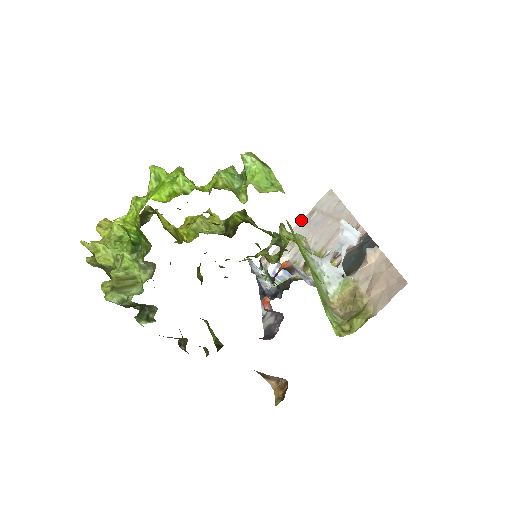
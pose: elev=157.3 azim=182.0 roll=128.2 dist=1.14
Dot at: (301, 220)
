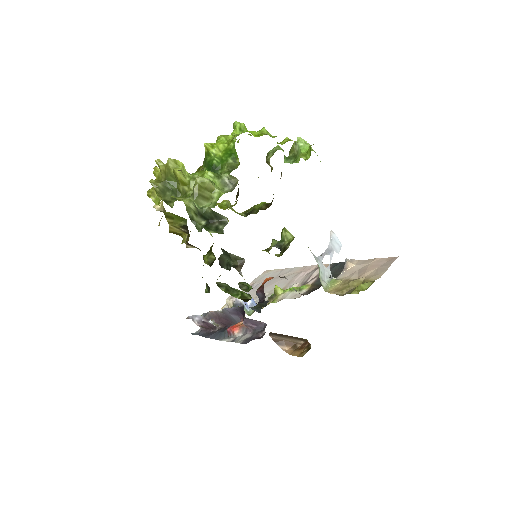
Dot at: occluded
